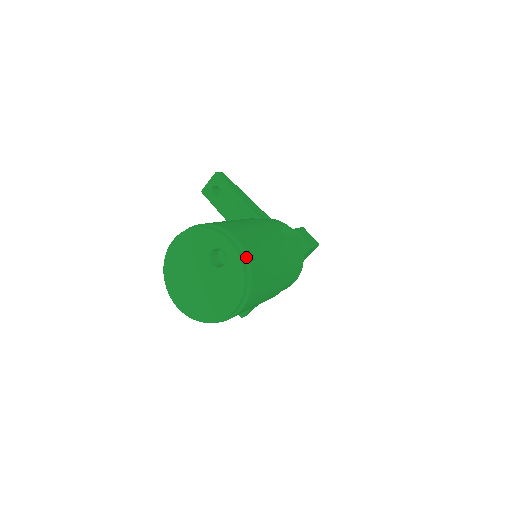
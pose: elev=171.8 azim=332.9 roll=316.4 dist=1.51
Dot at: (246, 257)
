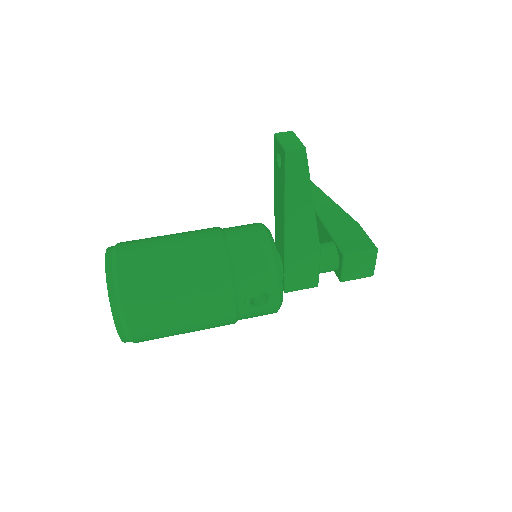
Dot at: (130, 339)
